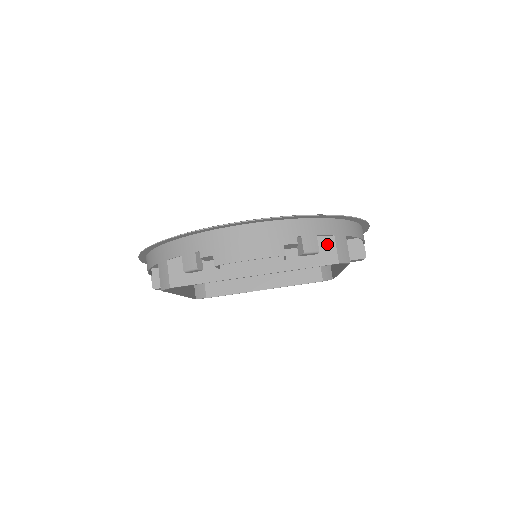
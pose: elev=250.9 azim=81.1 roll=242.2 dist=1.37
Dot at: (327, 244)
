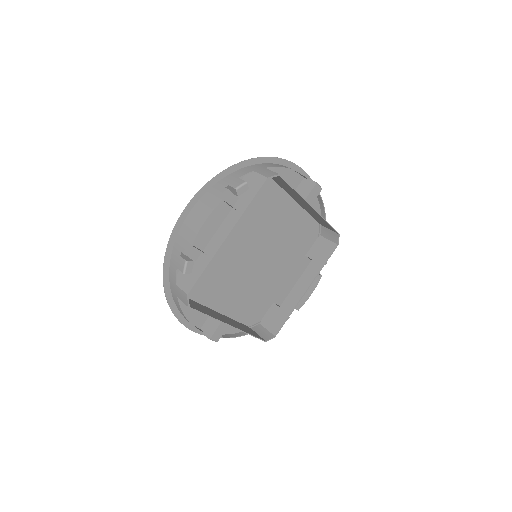
Dot at: (253, 178)
